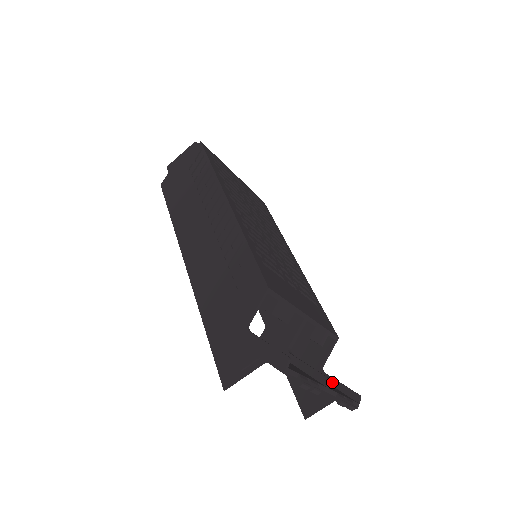
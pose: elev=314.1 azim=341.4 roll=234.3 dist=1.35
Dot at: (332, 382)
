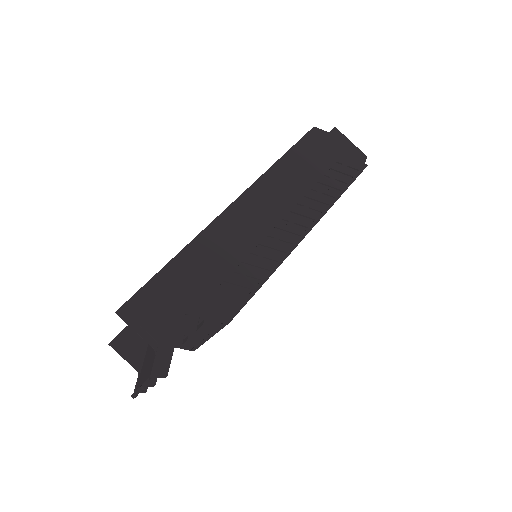
Dot at: occluded
